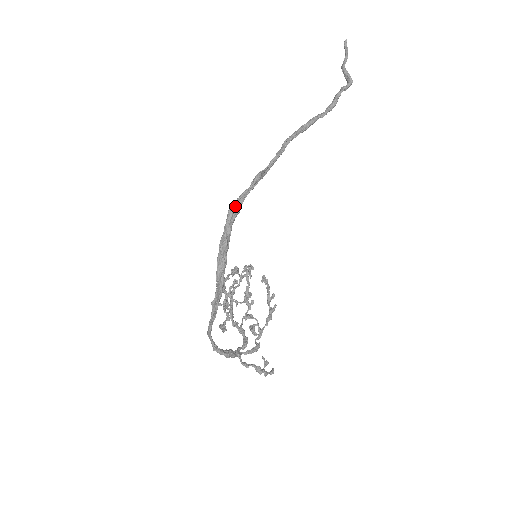
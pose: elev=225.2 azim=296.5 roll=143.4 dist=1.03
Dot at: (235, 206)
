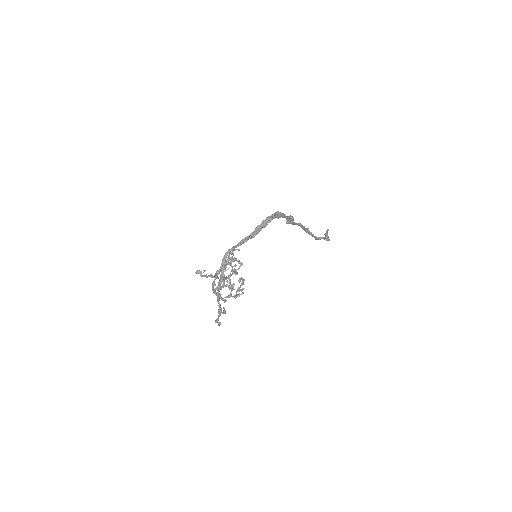
Dot at: (280, 213)
